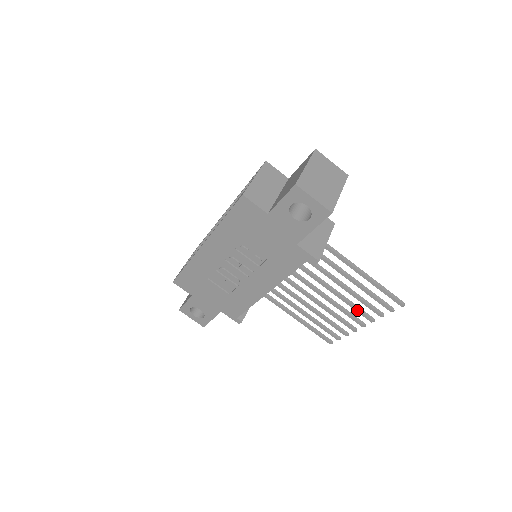
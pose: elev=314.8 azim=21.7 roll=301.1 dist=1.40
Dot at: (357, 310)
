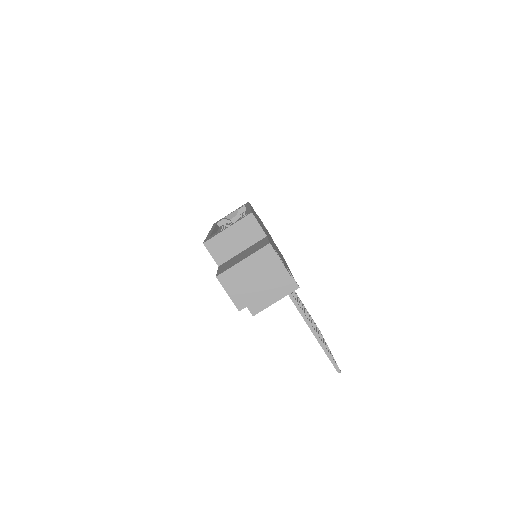
Dot at: occluded
